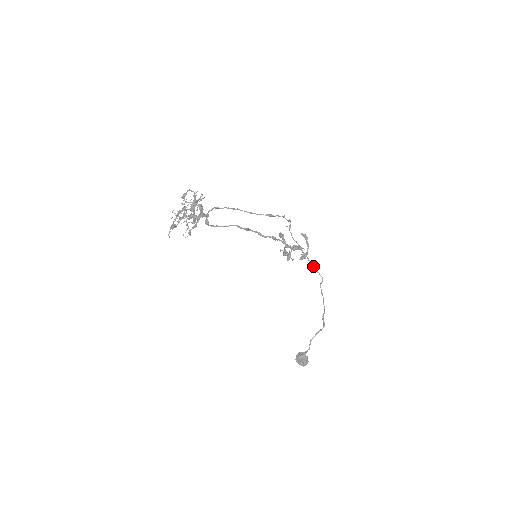
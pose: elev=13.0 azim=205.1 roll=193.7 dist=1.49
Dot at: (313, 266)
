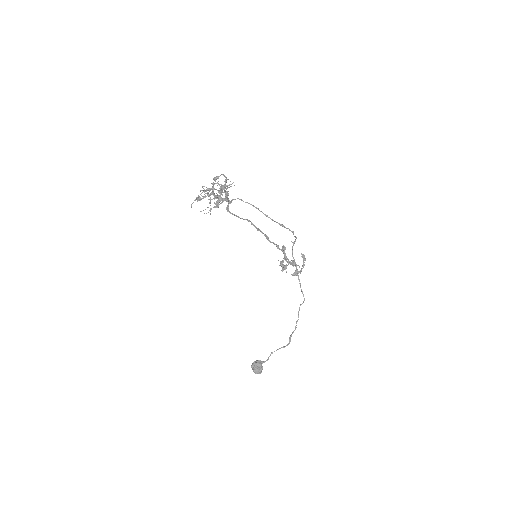
Dot at: (300, 286)
